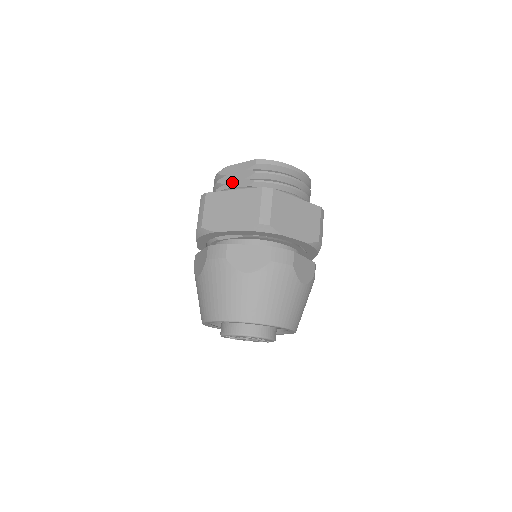
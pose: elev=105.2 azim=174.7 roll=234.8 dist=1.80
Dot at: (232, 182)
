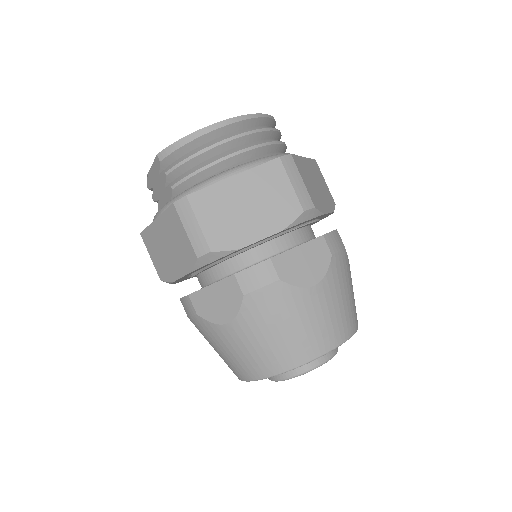
Dot at: (160, 196)
